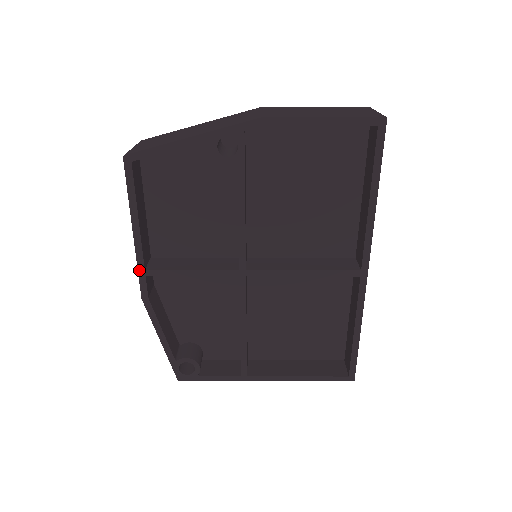
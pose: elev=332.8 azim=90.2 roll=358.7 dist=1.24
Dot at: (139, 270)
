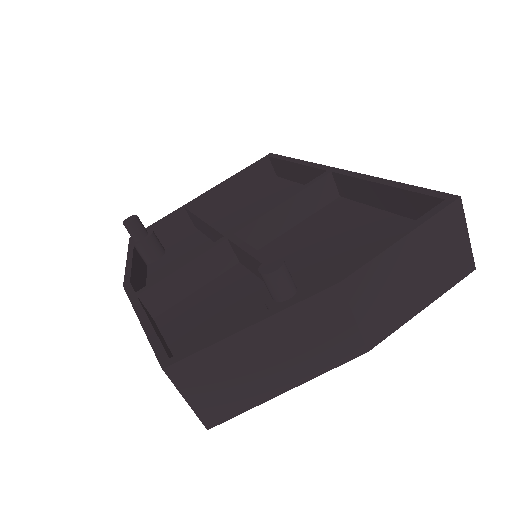
Dot at: occluded
